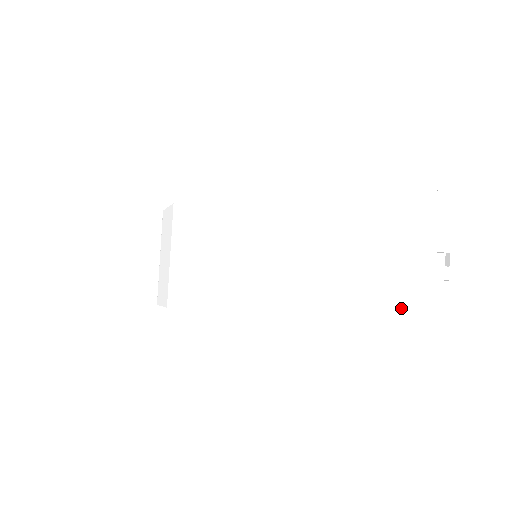
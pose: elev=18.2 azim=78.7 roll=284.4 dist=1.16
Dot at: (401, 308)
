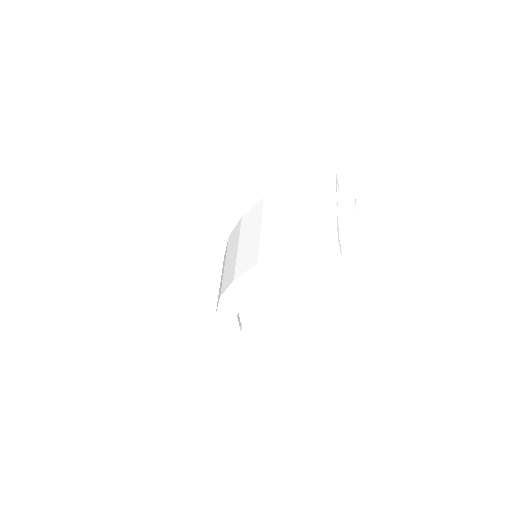
Dot at: (314, 234)
